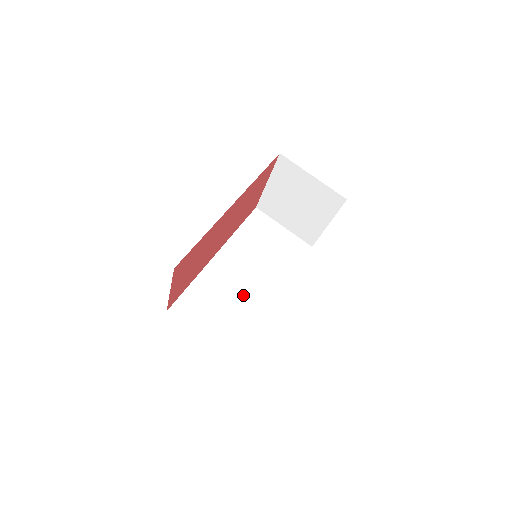
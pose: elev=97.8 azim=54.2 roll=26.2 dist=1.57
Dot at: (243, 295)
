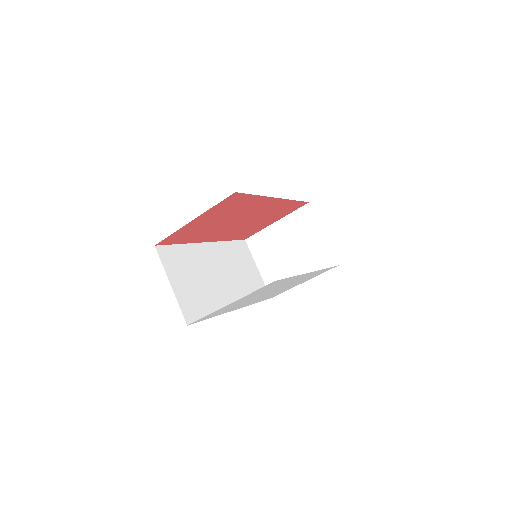
Dot at: (214, 286)
